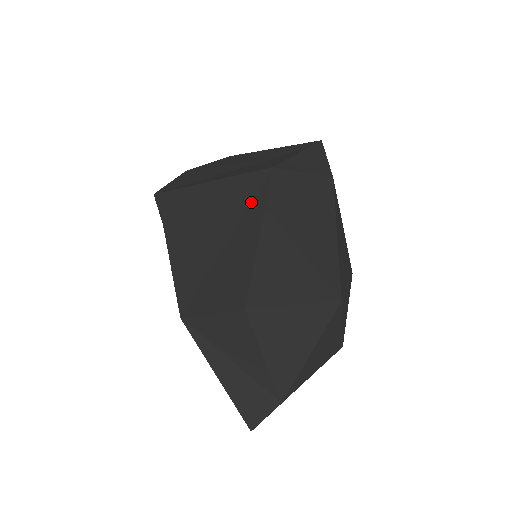
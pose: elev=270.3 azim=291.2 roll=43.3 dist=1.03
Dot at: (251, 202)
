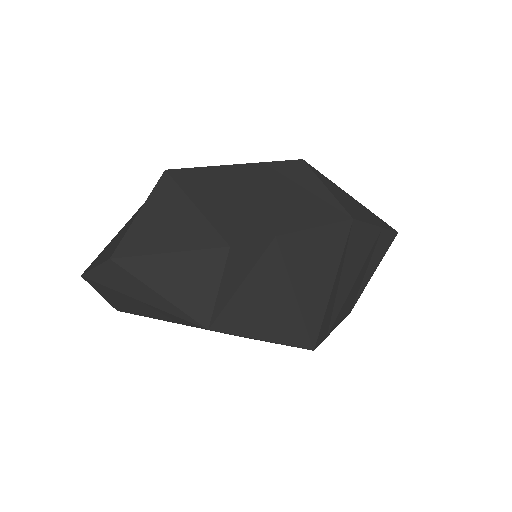
Dot at: occluded
